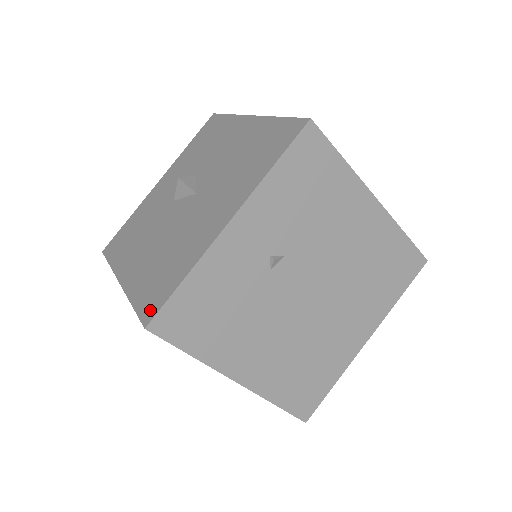
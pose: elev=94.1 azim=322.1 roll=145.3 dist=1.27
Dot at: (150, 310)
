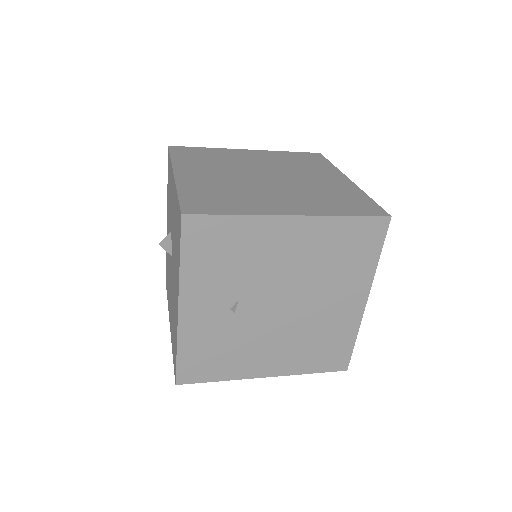
Dot at: occluded
